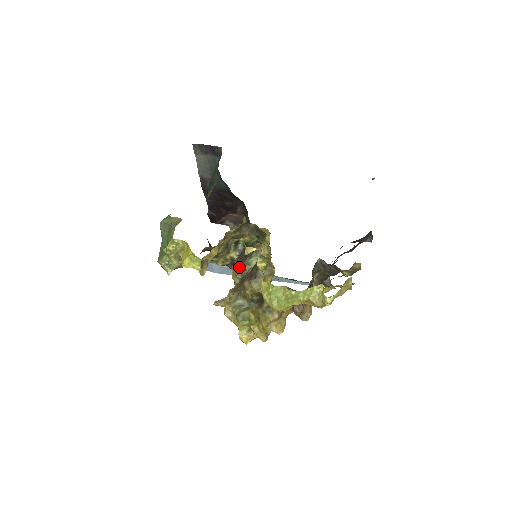
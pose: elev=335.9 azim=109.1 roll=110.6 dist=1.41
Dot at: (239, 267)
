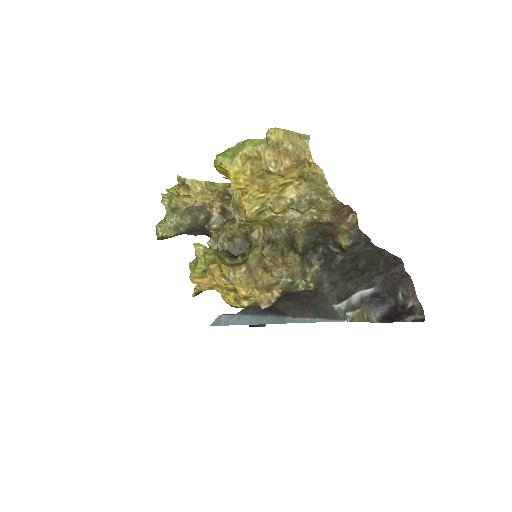
Dot at: occluded
